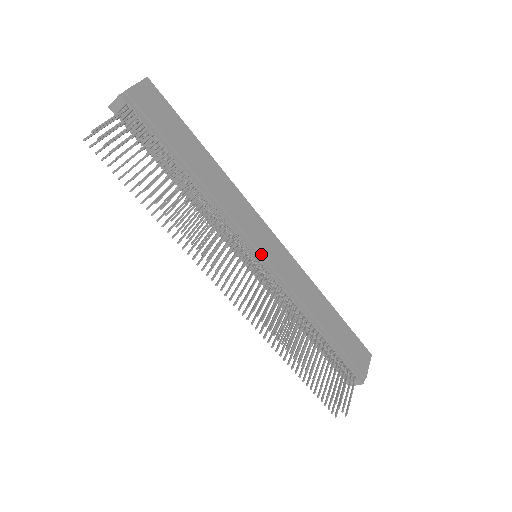
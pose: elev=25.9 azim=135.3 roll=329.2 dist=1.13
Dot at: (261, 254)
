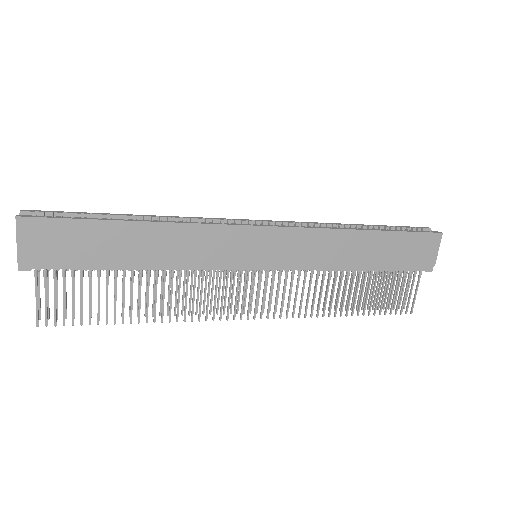
Dot at: (257, 265)
